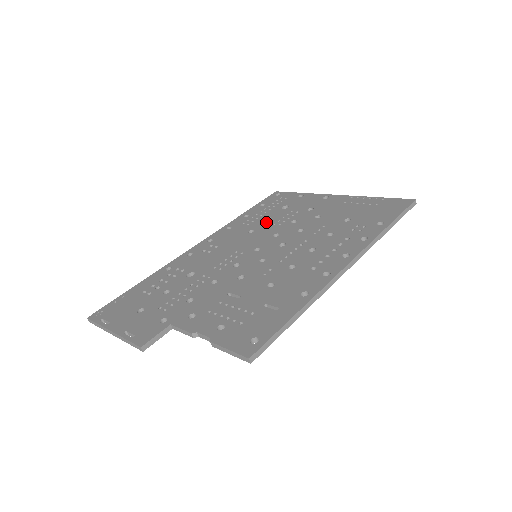
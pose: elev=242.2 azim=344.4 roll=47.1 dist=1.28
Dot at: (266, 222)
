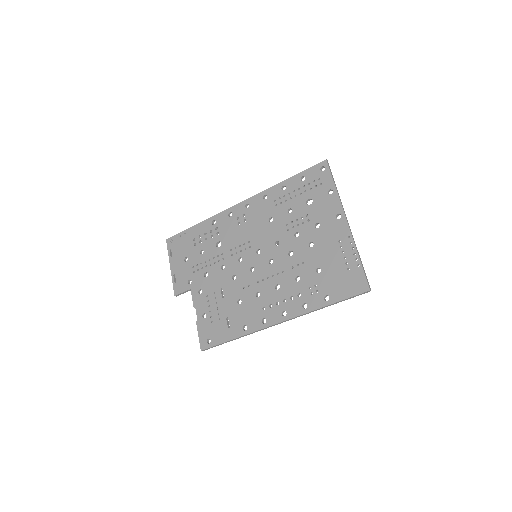
Dot at: (285, 215)
